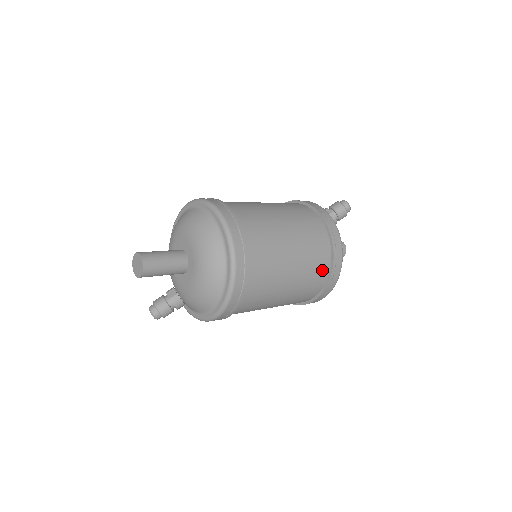
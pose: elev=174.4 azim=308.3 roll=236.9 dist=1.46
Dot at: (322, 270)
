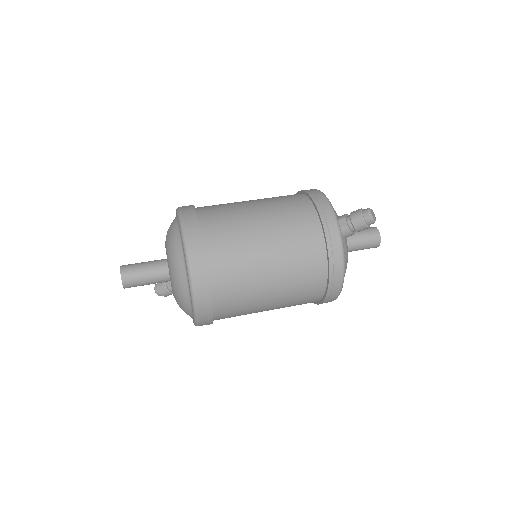
Dot at: (314, 293)
